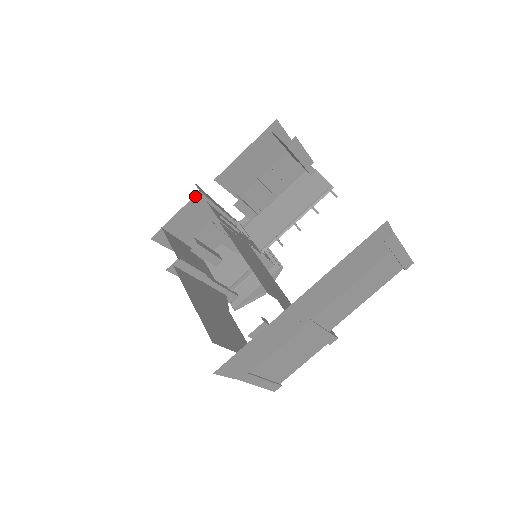
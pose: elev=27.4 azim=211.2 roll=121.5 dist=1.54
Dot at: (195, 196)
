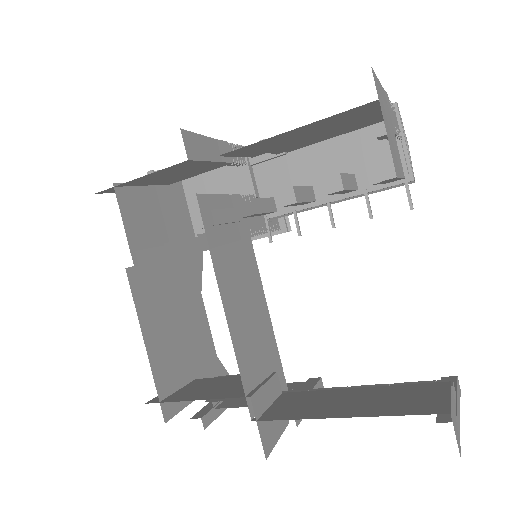
Dot at: occluded
